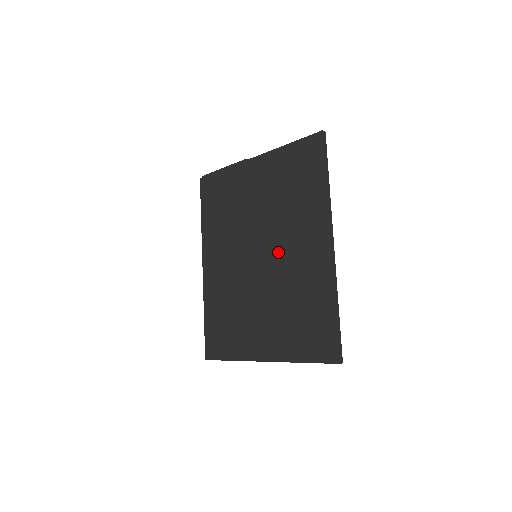
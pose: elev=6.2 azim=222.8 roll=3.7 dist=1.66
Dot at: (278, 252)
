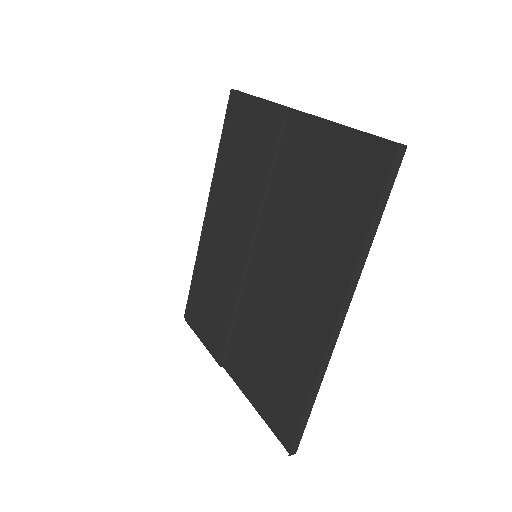
Dot at: (279, 275)
